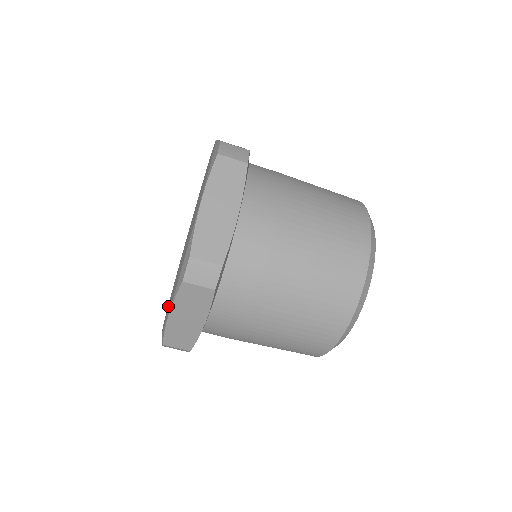
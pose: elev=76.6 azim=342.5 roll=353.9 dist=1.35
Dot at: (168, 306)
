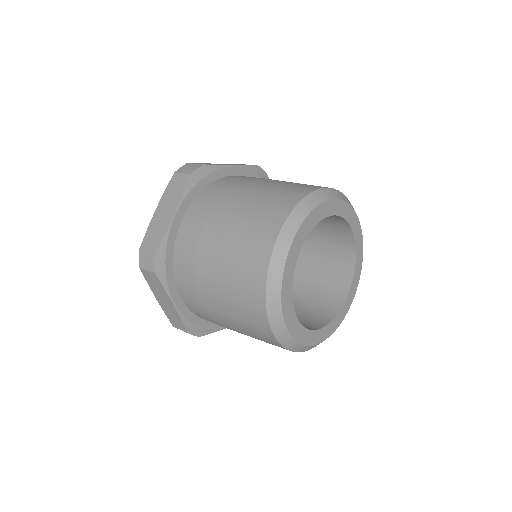
Dot at: occluded
